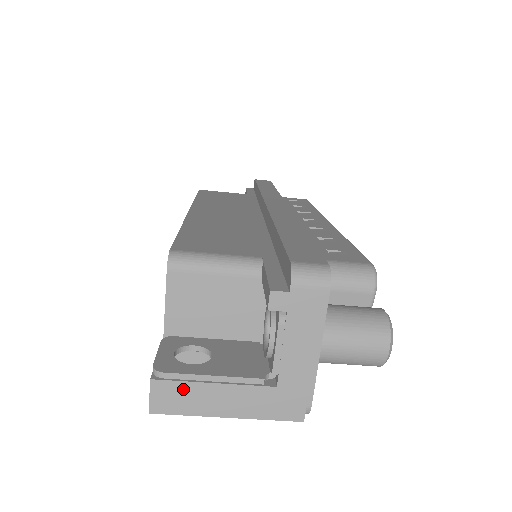
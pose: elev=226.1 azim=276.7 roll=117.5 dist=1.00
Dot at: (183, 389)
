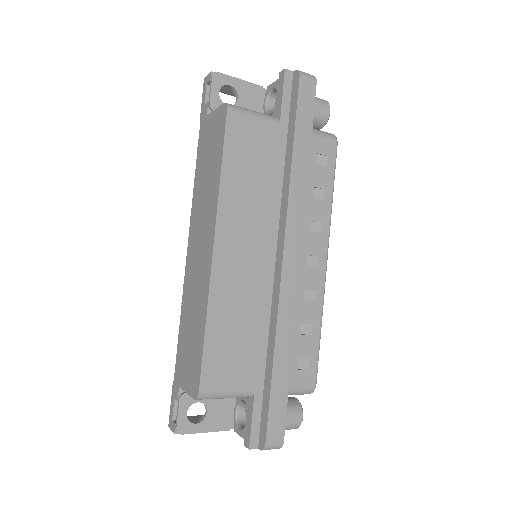
Dot at: occluded
